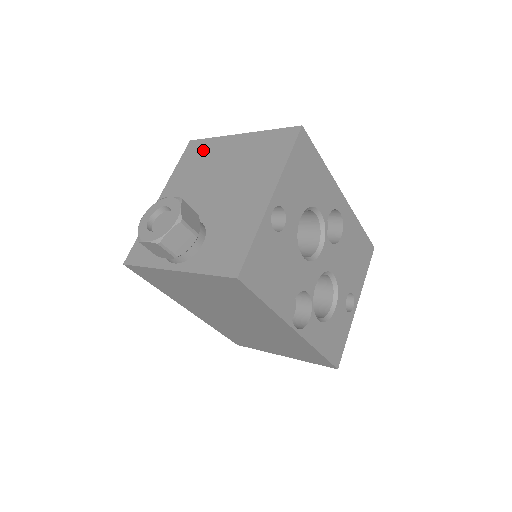
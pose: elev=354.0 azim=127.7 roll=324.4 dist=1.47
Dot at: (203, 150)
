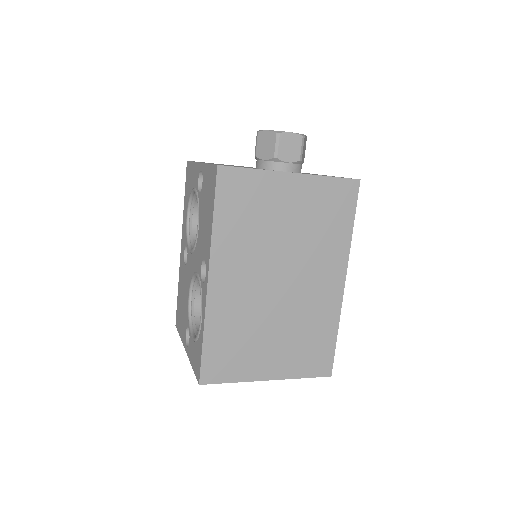
Dot at: occluded
